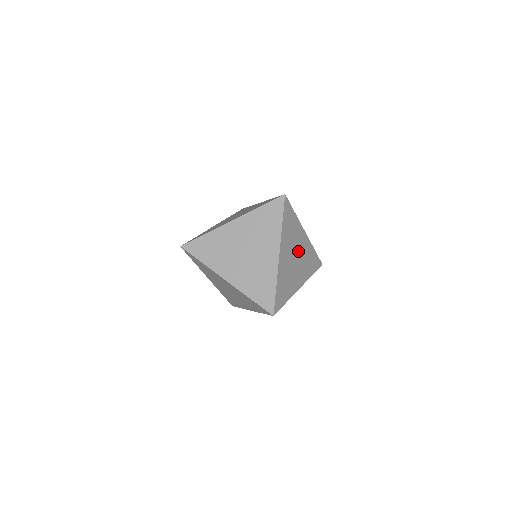
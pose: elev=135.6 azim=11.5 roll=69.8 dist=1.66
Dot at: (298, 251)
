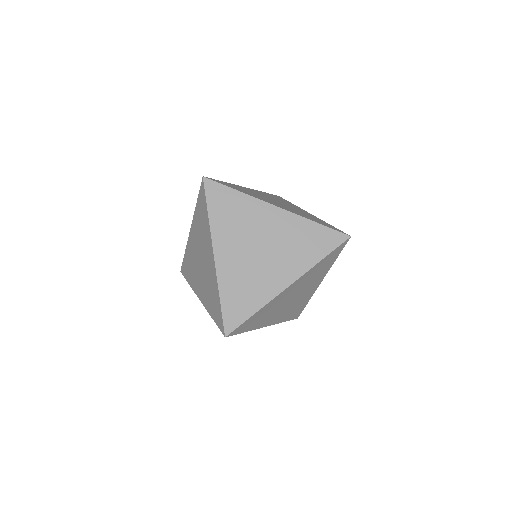
Dot at: (300, 294)
